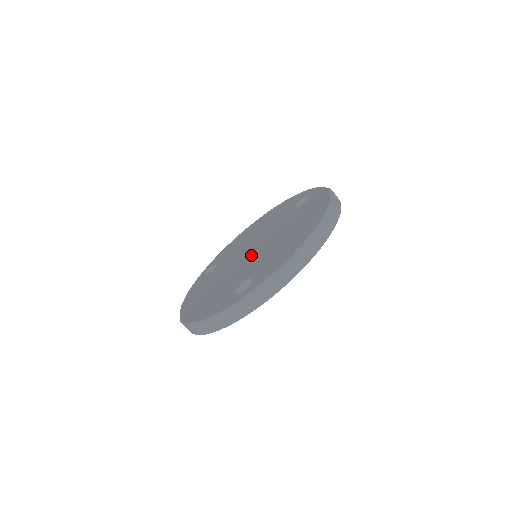
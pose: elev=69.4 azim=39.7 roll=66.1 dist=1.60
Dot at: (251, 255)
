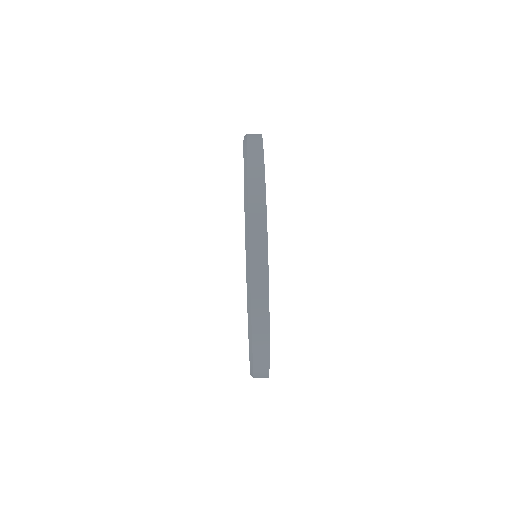
Dot at: occluded
